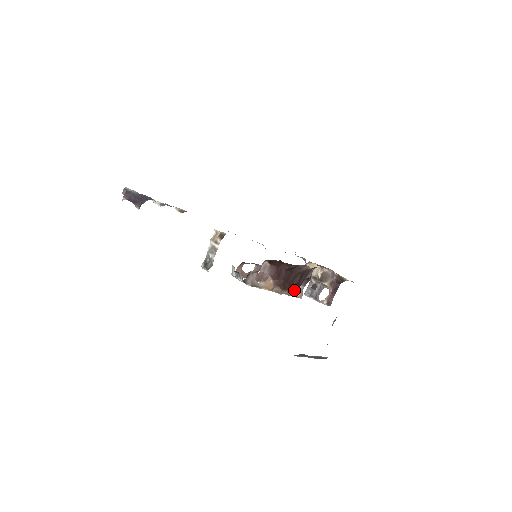
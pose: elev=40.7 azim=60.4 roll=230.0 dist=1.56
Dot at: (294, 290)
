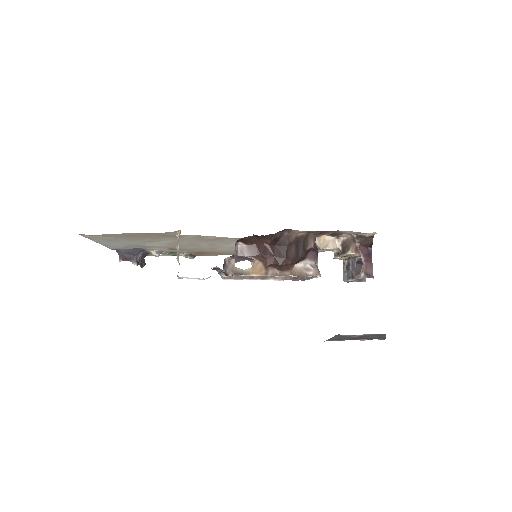
Dot at: (302, 268)
